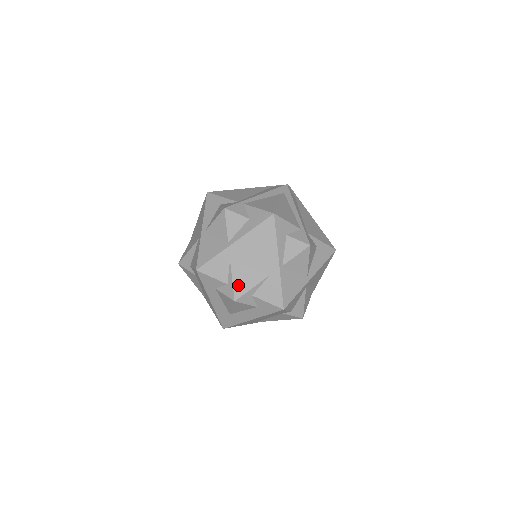
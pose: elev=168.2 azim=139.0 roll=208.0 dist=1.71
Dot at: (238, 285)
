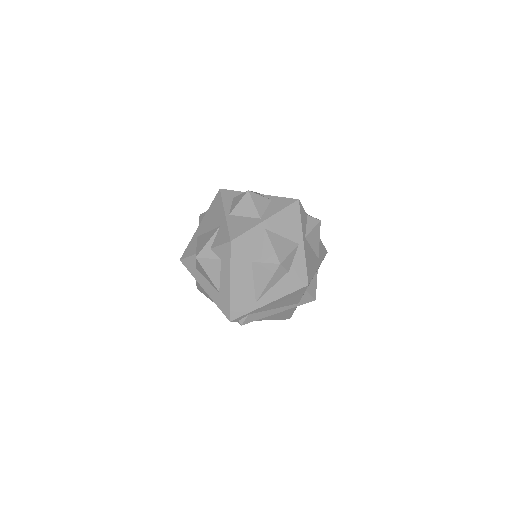
Dot at: (199, 247)
